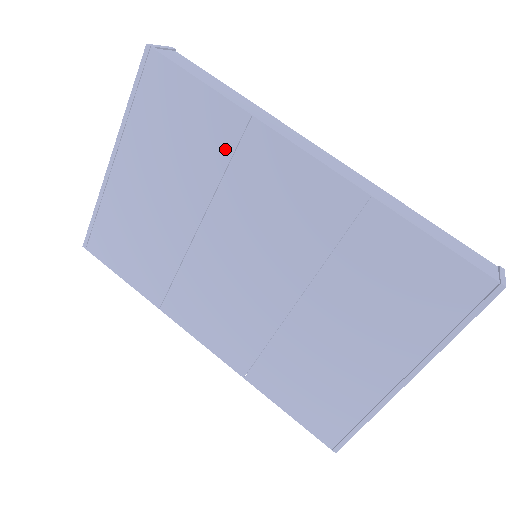
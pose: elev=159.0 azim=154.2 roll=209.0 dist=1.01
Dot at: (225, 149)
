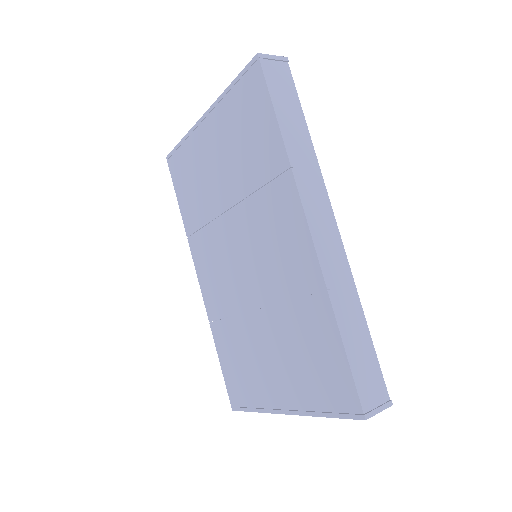
Dot at: (266, 174)
